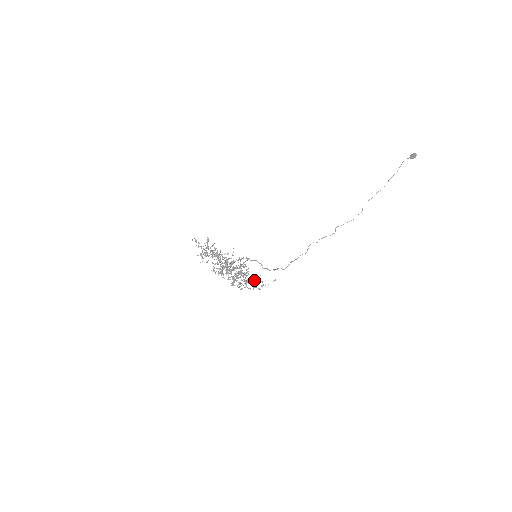
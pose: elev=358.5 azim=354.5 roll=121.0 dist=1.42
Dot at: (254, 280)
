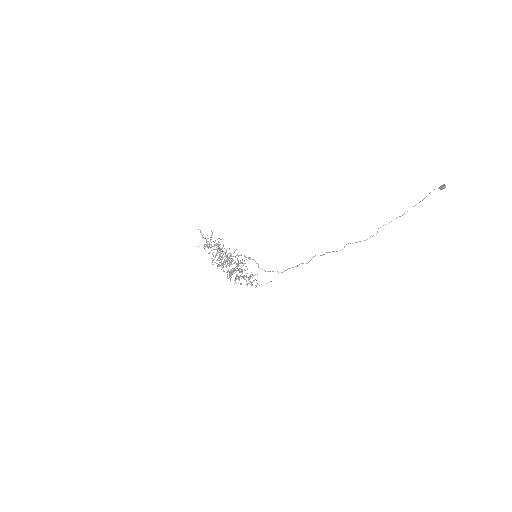
Dot at: occluded
